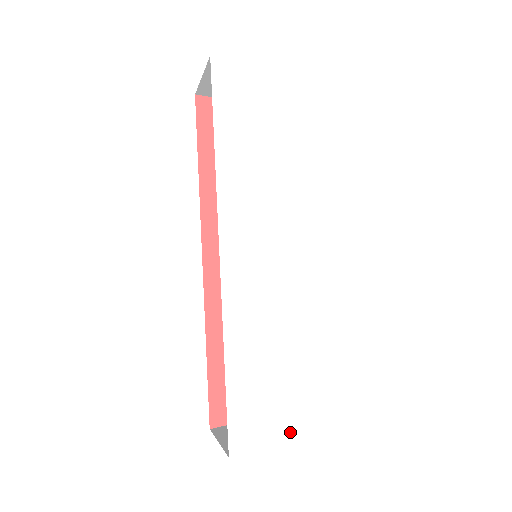
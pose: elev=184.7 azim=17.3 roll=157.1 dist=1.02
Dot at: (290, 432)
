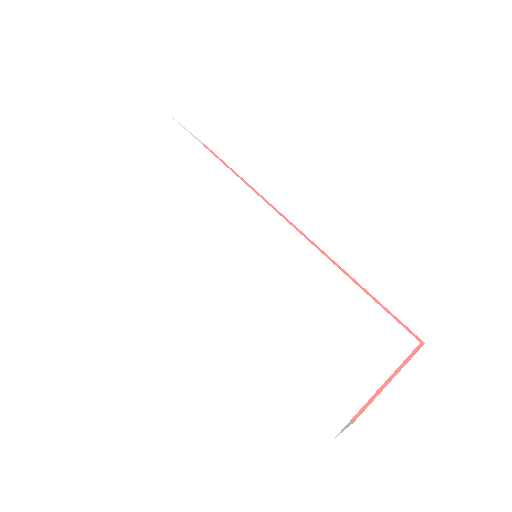
Dot at: (374, 376)
